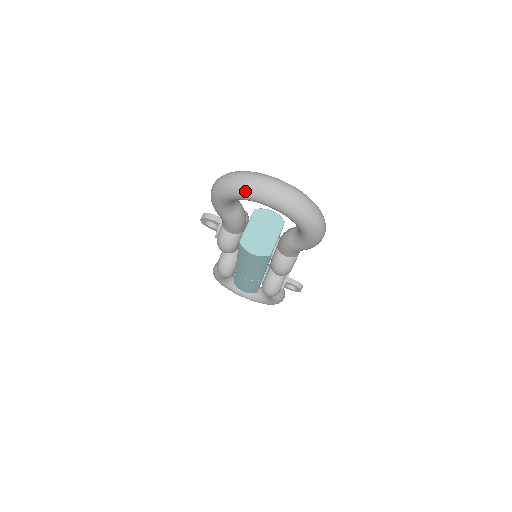
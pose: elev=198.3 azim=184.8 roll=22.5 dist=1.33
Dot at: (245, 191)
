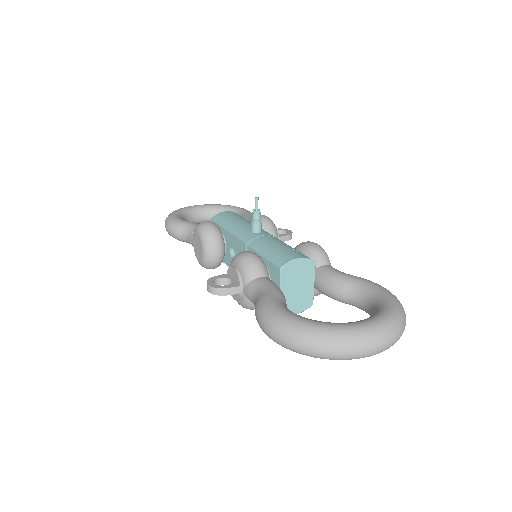
Dot at: occluded
